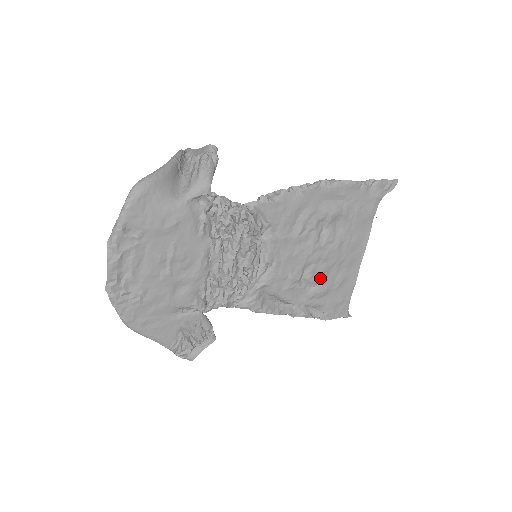
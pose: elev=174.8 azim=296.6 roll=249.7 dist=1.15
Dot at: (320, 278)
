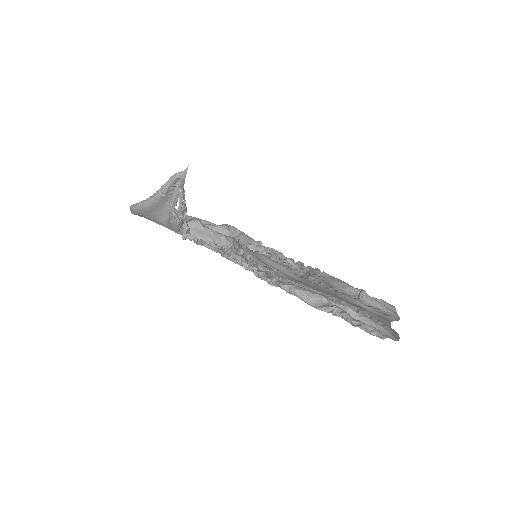
Dot at: (330, 290)
